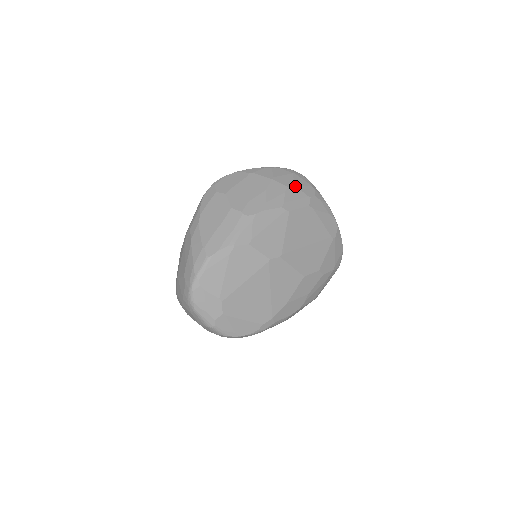
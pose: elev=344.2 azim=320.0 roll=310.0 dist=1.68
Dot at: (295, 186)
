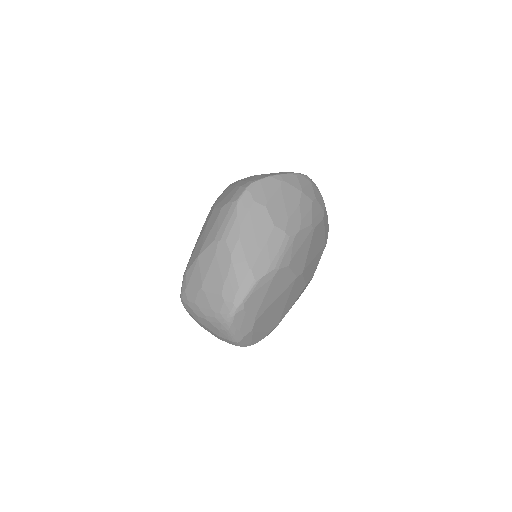
Dot at: (316, 199)
